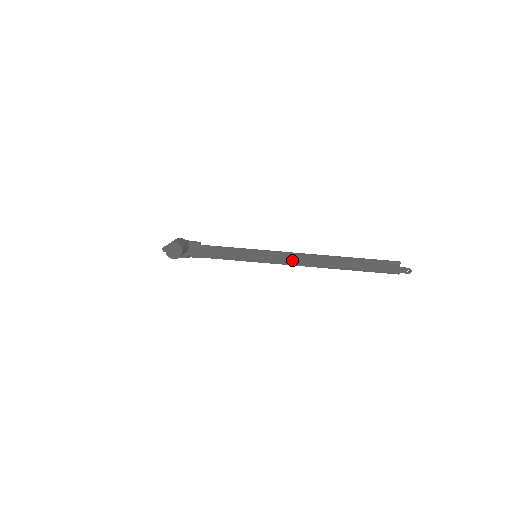
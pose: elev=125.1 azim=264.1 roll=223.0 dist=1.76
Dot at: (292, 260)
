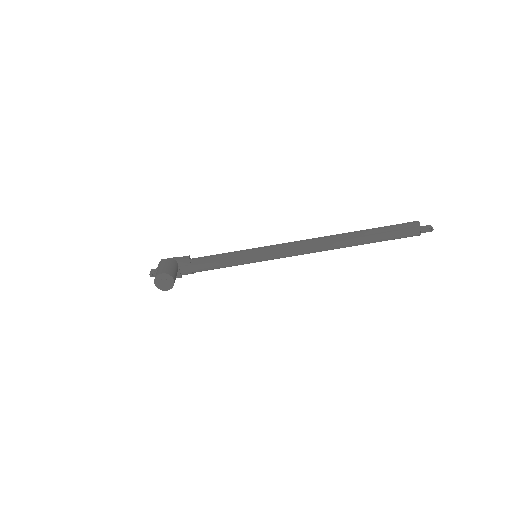
Dot at: (297, 251)
